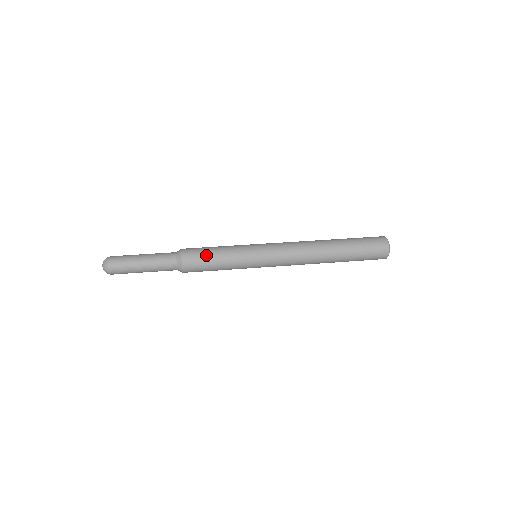
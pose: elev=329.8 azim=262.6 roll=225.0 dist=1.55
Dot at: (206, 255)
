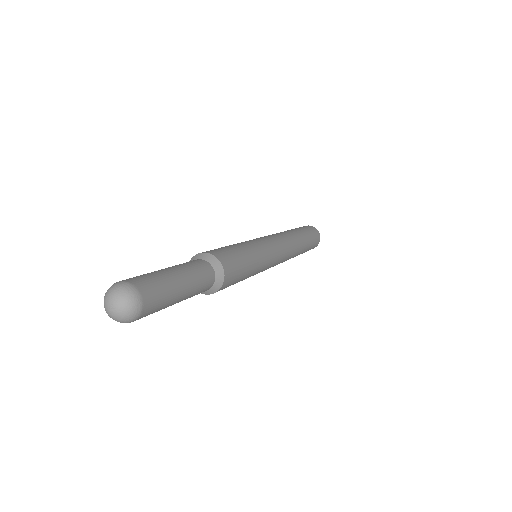
Dot at: (230, 249)
